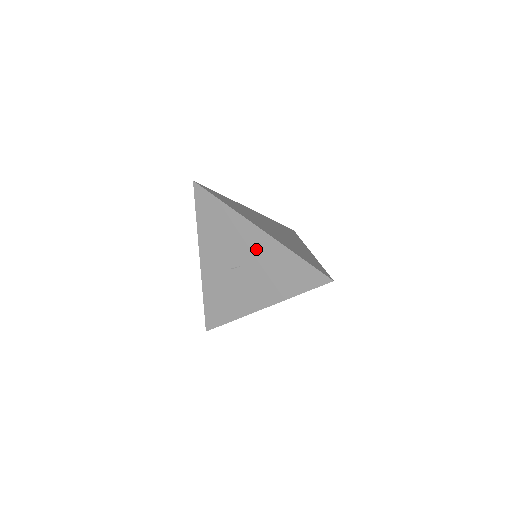
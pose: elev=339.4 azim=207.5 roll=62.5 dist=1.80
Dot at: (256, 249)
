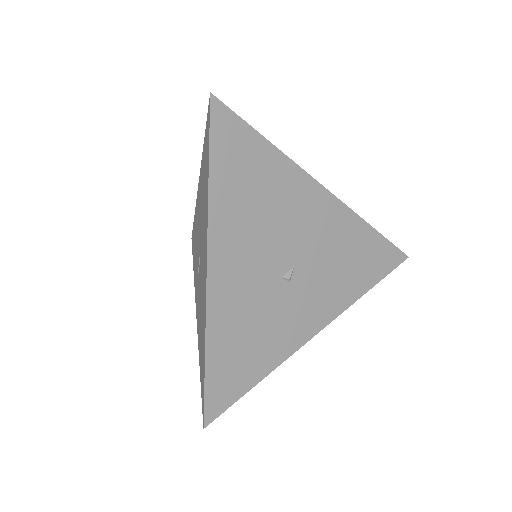
Dot at: (199, 210)
